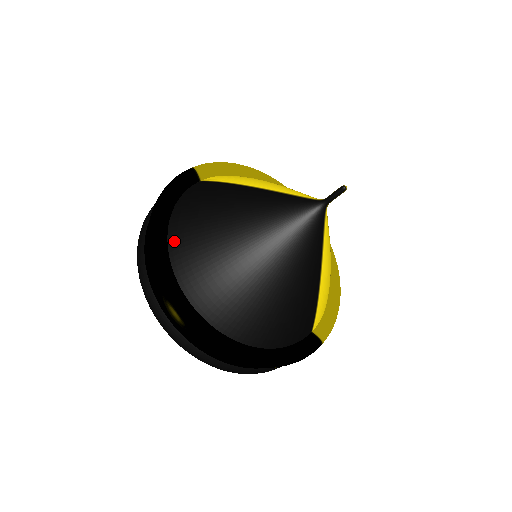
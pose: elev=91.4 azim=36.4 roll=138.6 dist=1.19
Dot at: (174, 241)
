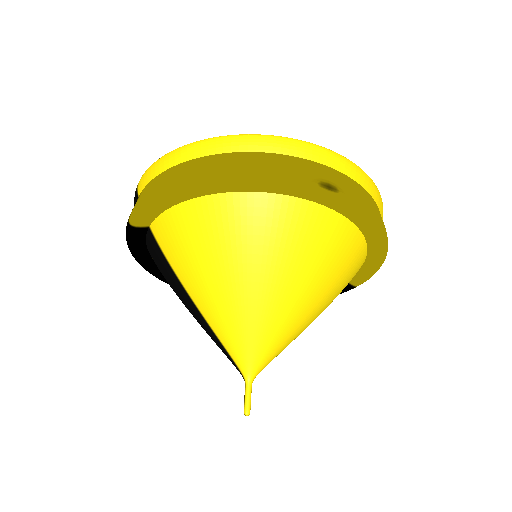
Dot at: occluded
